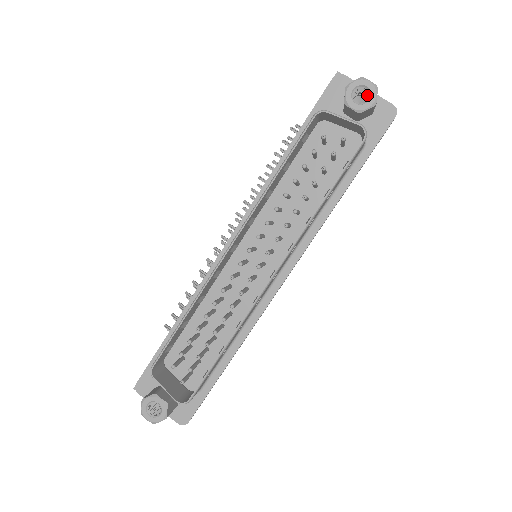
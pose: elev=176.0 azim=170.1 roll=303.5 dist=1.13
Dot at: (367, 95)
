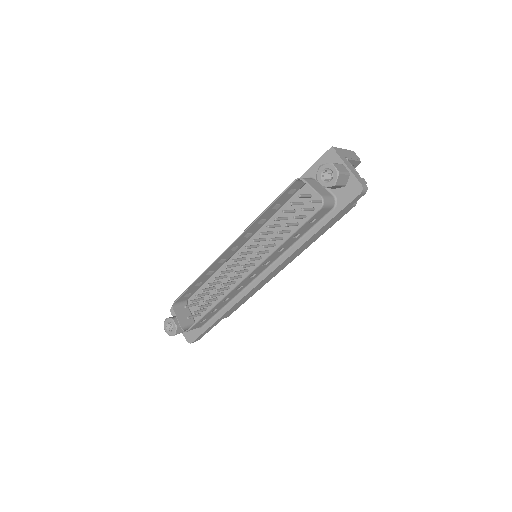
Dot at: occluded
